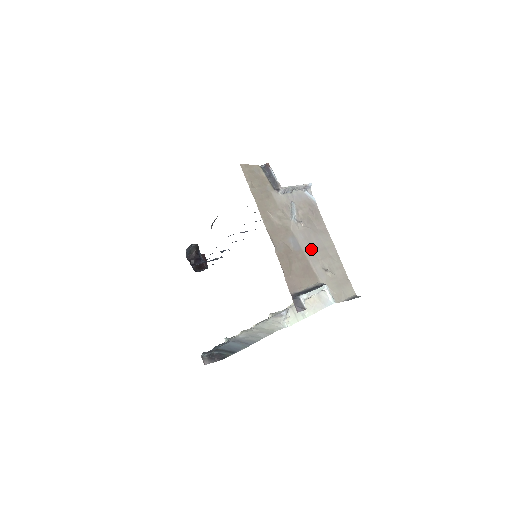
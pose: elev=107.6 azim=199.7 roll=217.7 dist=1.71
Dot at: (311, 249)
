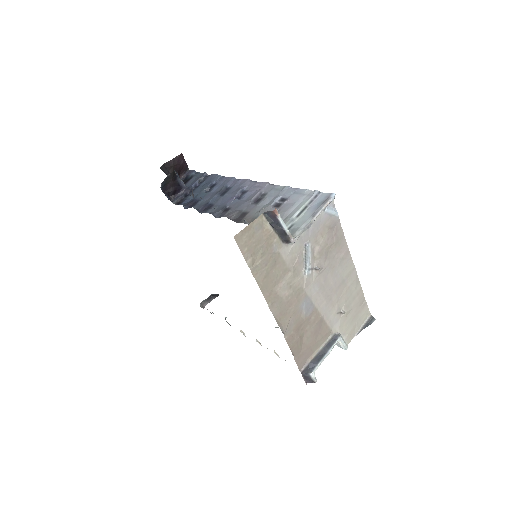
Dot at: (326, 297)
